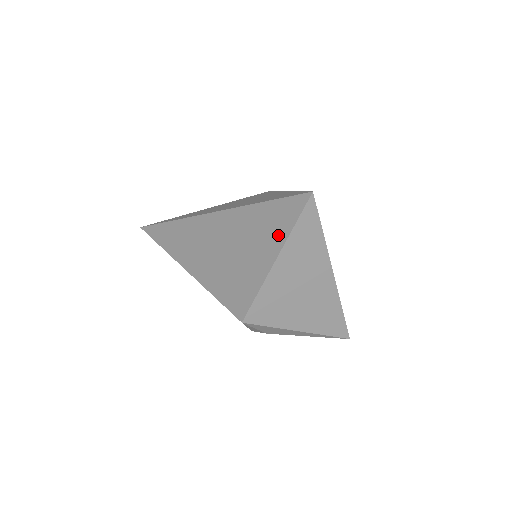
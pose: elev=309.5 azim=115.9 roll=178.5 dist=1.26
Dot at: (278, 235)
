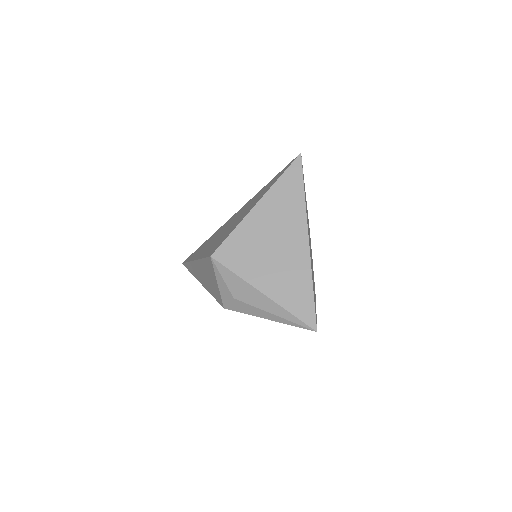
Dot at: occluded
